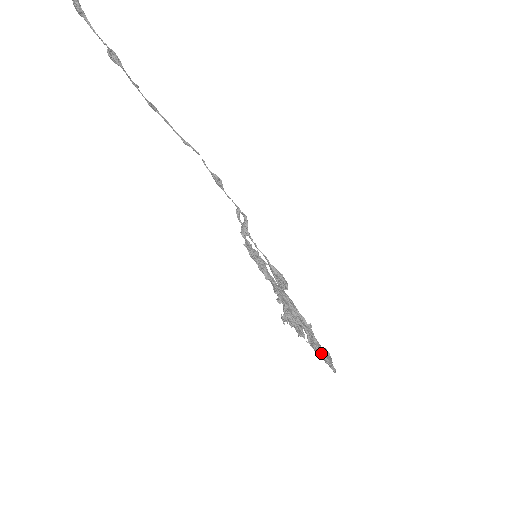
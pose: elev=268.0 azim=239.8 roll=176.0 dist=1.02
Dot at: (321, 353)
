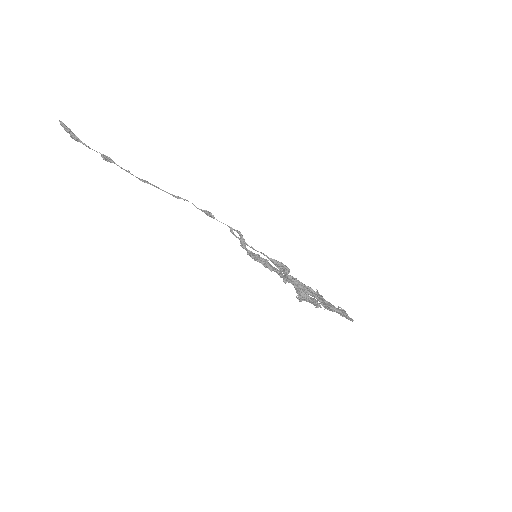
Dot at: (333, 309)
